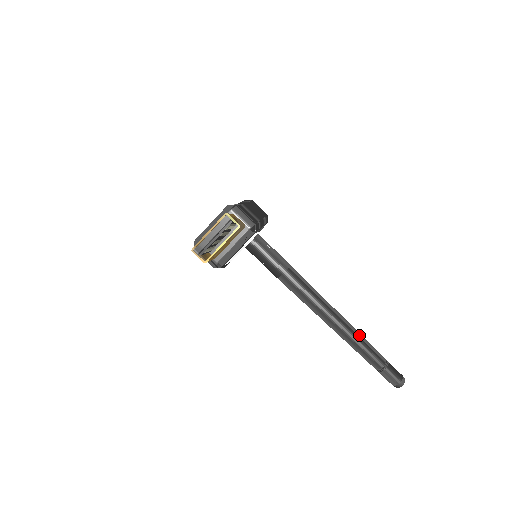
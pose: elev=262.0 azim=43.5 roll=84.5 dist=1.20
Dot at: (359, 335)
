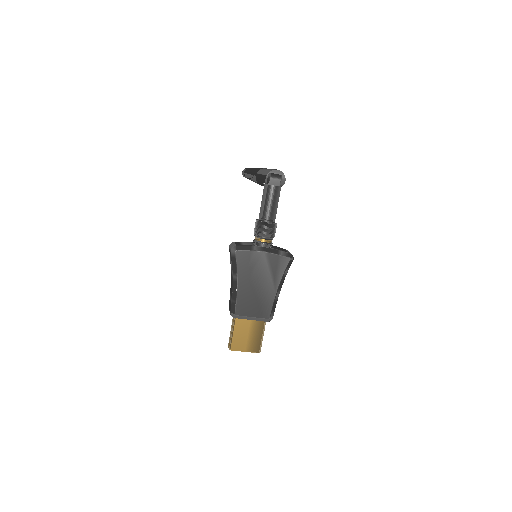
Dot at: occluded
